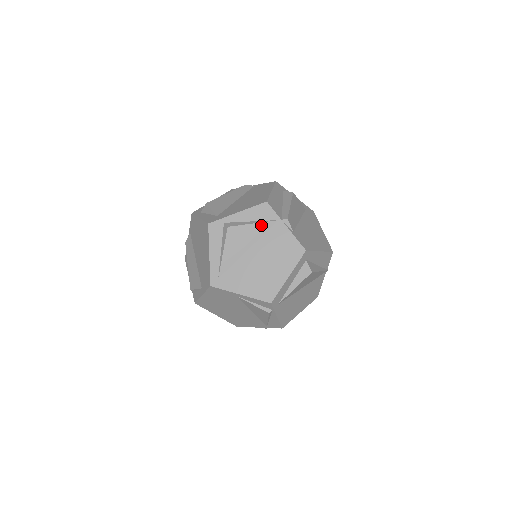
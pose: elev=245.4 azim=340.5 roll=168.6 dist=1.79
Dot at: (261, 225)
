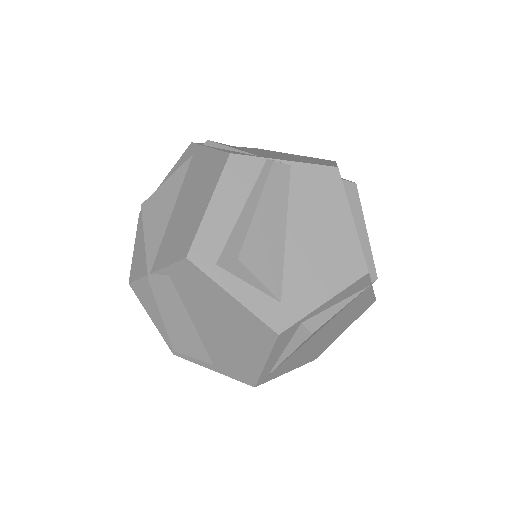
Dot at: occluded
